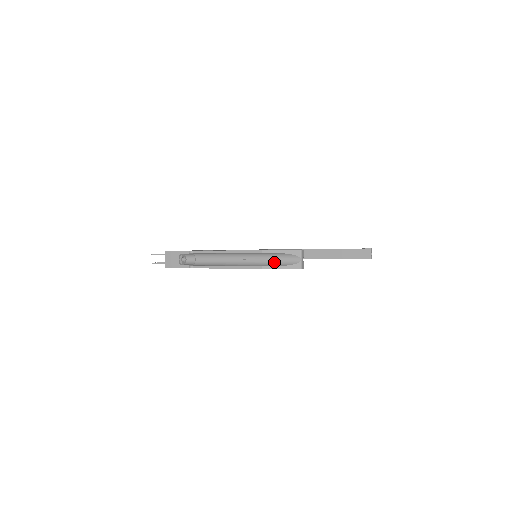
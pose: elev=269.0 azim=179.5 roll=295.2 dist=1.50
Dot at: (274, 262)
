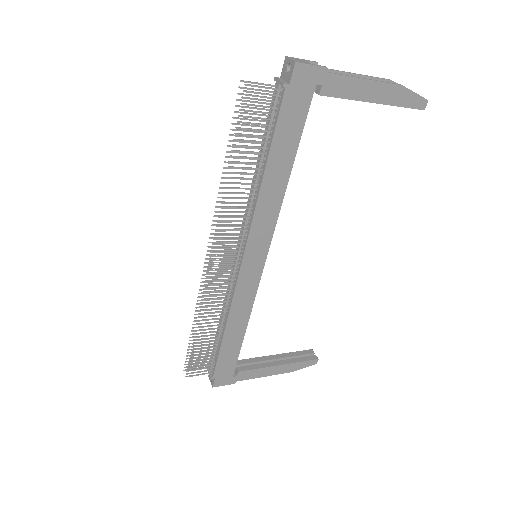
Dot at: (402, 94)
